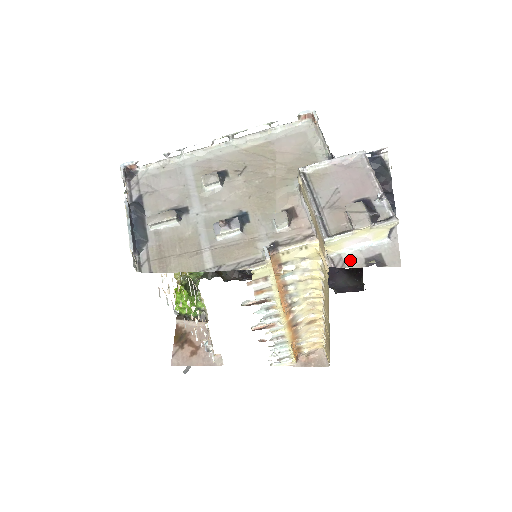
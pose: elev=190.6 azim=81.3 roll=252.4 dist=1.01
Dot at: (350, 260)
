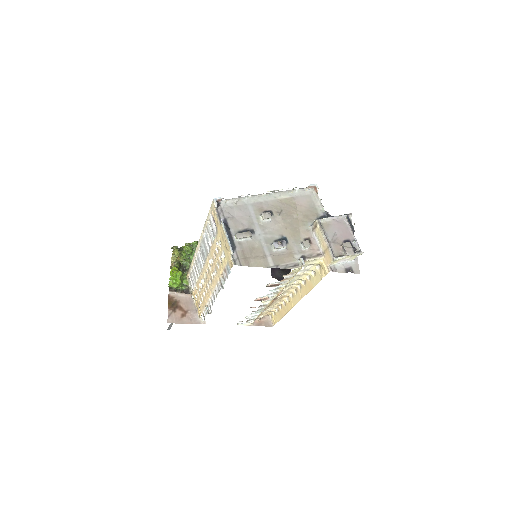
Dot at: (339, 269)
